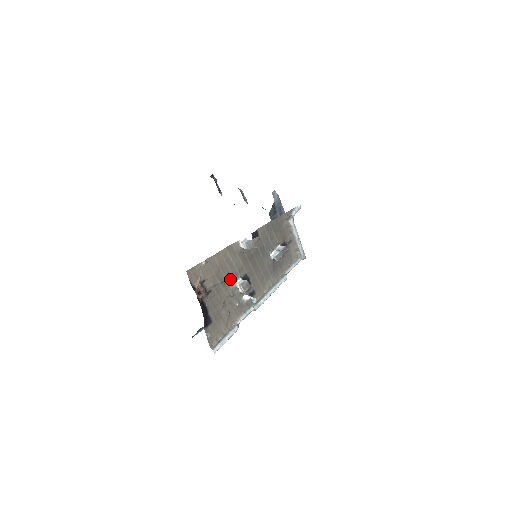
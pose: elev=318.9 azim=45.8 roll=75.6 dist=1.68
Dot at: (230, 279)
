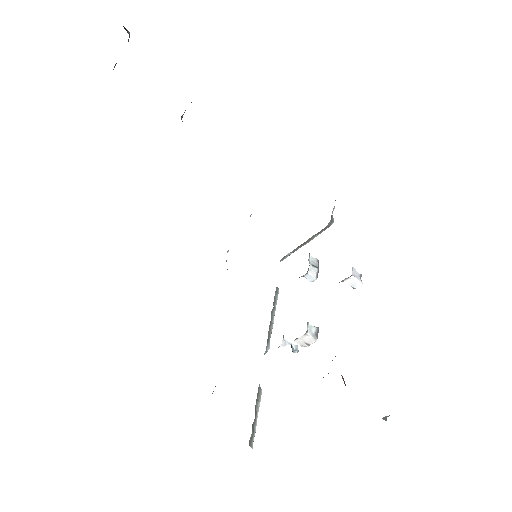
Dot at: occluded
